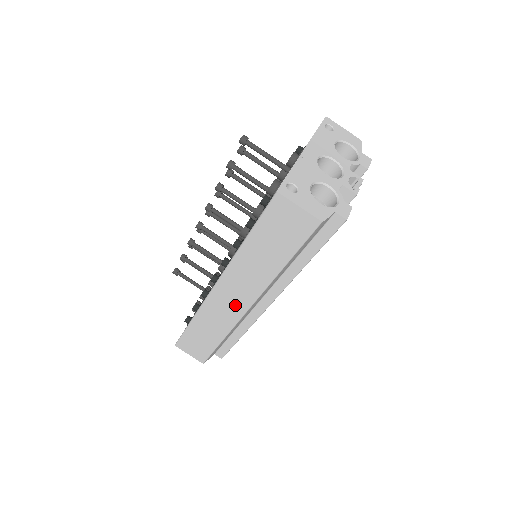
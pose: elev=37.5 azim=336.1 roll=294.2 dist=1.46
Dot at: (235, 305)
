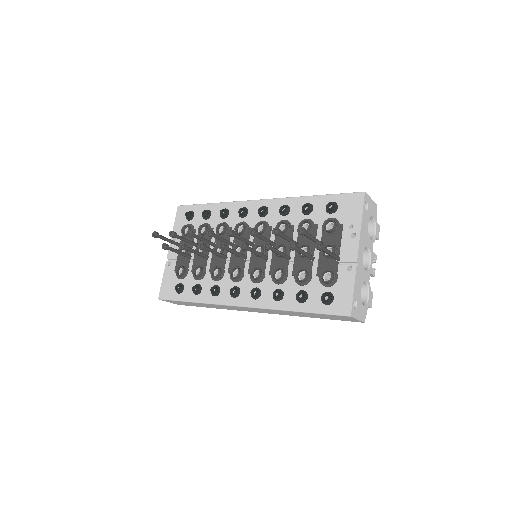
Dot at: (249, 310)
